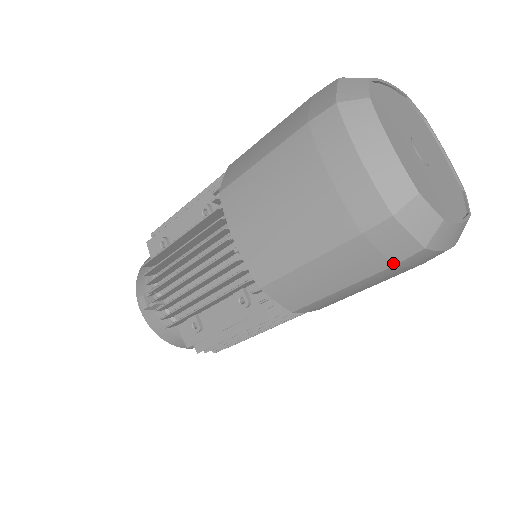
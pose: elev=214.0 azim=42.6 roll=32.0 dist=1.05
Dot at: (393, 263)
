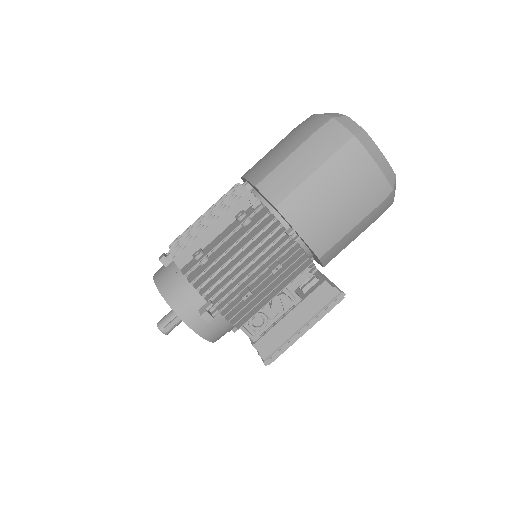
Dot at: (338, 147)
